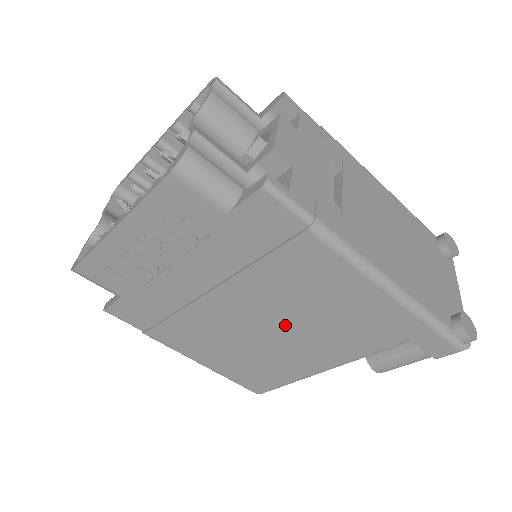
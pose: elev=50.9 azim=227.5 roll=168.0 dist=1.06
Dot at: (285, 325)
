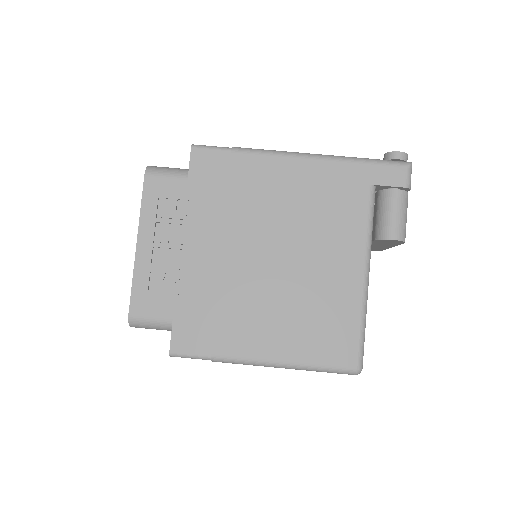
Dot at: (291, 244)
